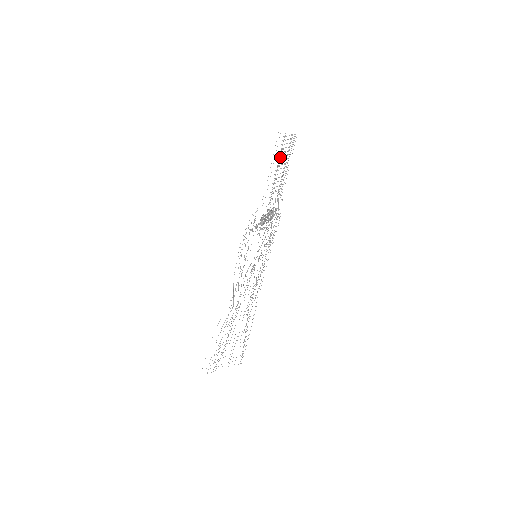
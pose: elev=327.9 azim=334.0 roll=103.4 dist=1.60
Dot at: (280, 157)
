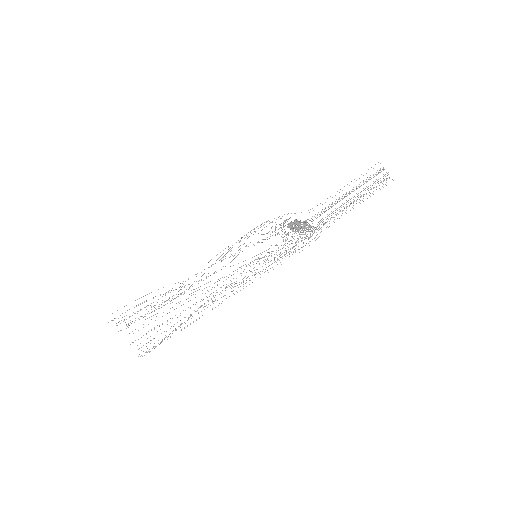
Dot at: occluded
